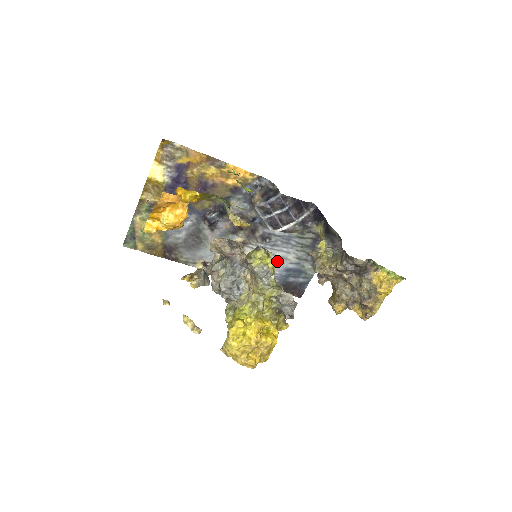
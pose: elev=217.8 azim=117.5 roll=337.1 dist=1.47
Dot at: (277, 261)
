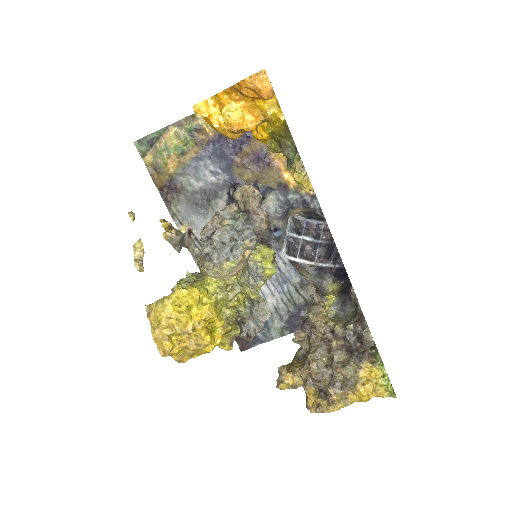
Dot at: occluded
